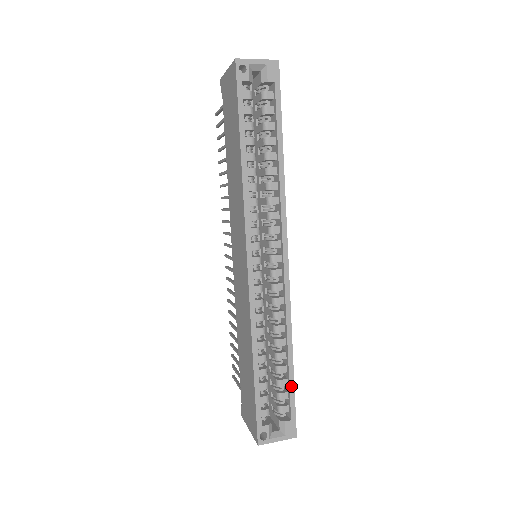
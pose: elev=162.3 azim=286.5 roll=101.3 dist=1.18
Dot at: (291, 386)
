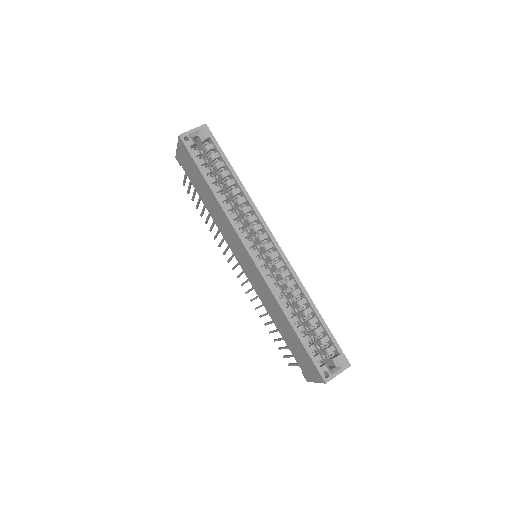
Dot at: (326, 329)
